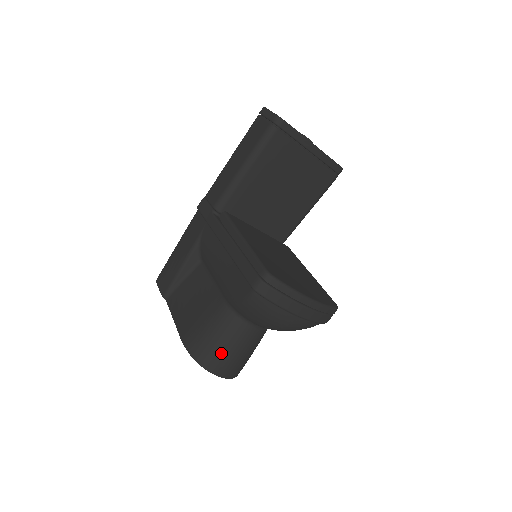
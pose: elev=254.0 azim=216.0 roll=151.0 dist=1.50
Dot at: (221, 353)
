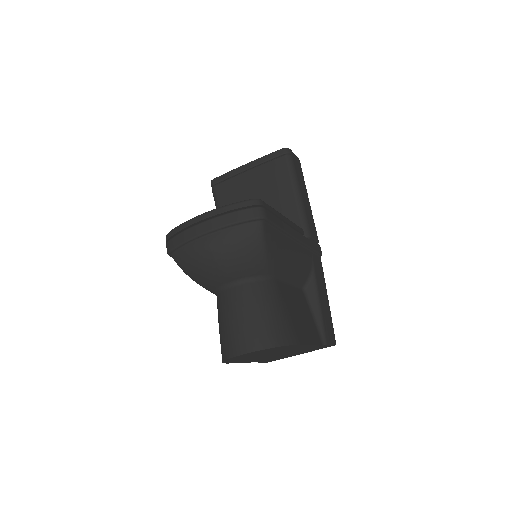
Dot at: (225, 333)
